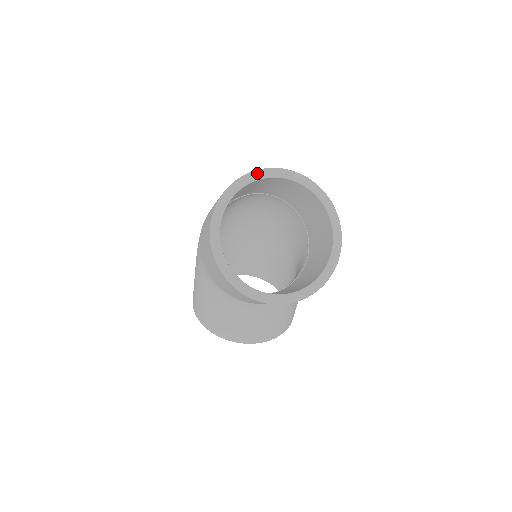
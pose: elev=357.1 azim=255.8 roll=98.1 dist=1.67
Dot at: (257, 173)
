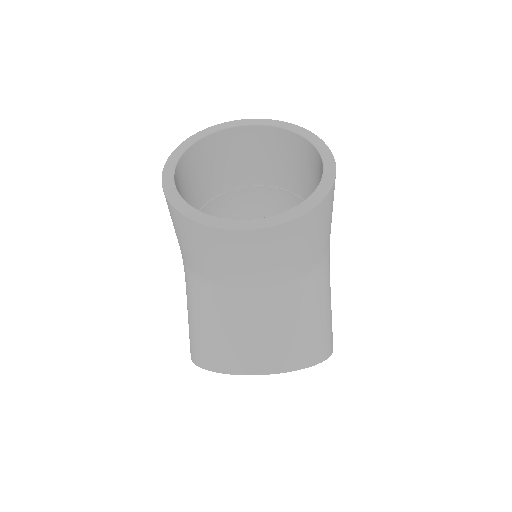
Dot at: (225, 124)
